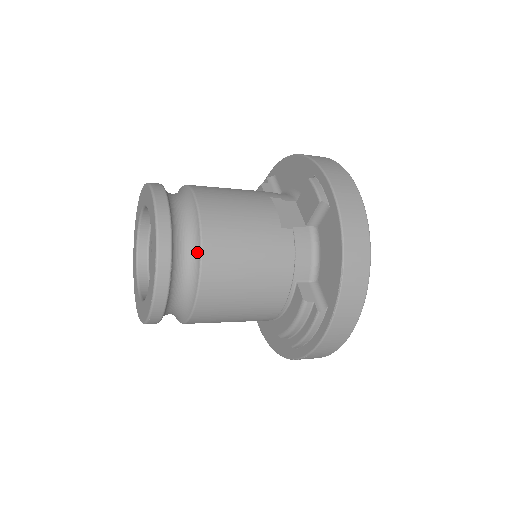
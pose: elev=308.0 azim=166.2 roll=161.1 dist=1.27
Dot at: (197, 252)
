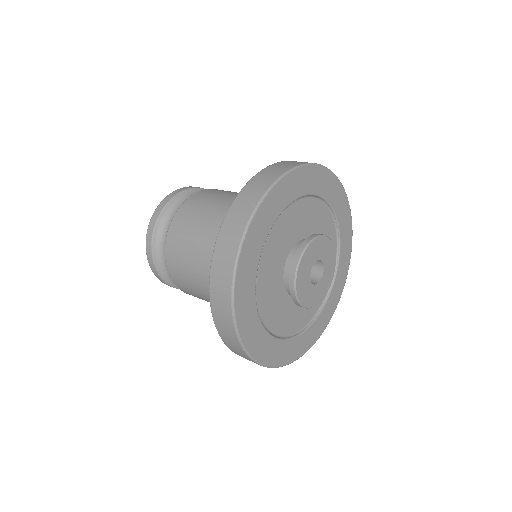
Dot at: occluded
